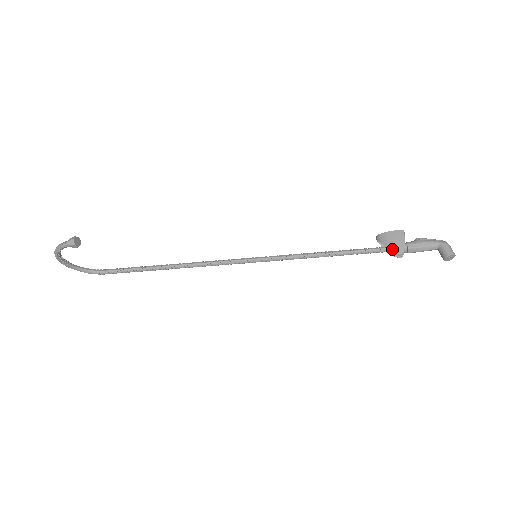
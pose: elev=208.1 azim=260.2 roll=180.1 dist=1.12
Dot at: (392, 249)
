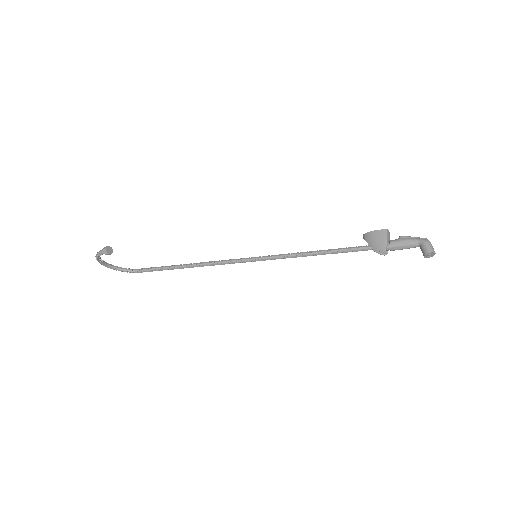
Dot at: (375, 248)
